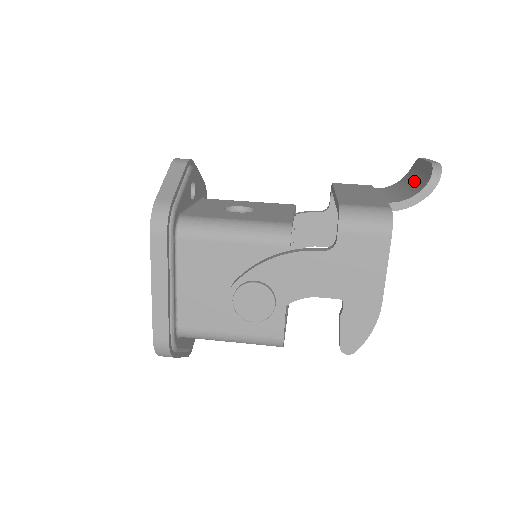
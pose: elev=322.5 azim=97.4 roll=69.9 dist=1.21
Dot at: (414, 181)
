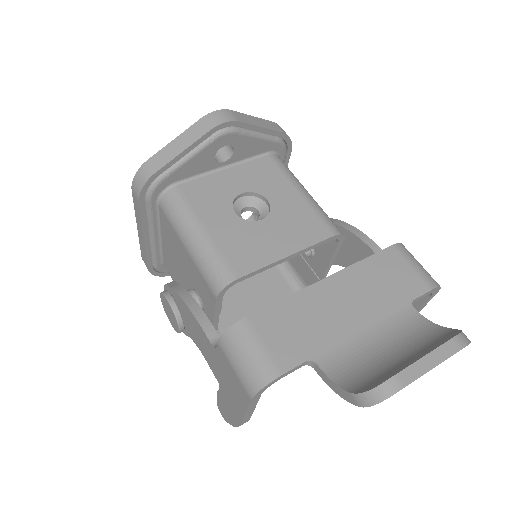
Dot at: (398, 360)
